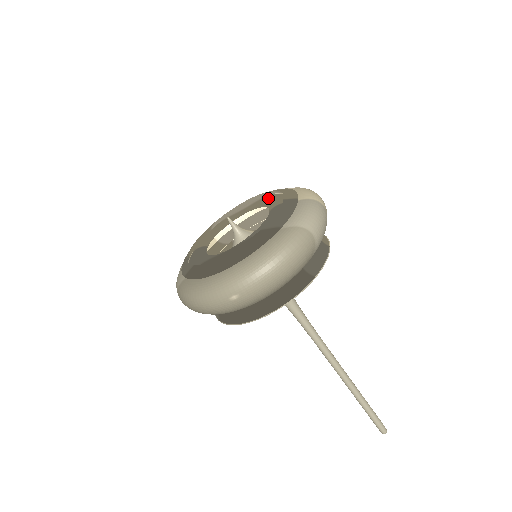
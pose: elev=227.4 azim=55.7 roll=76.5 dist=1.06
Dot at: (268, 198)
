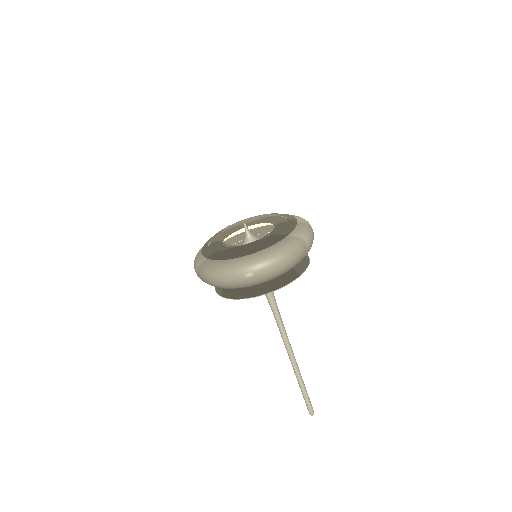
Dot at: (272, 217)
